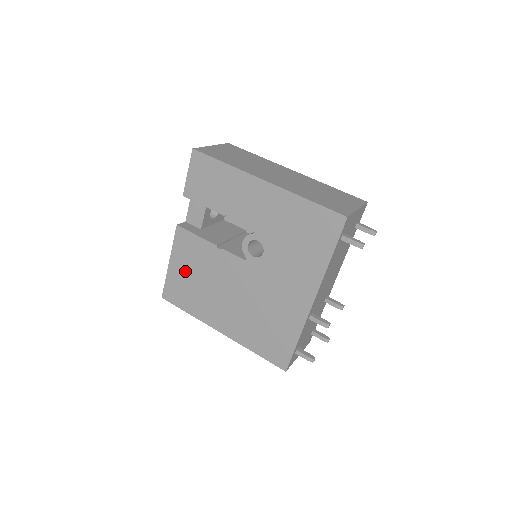
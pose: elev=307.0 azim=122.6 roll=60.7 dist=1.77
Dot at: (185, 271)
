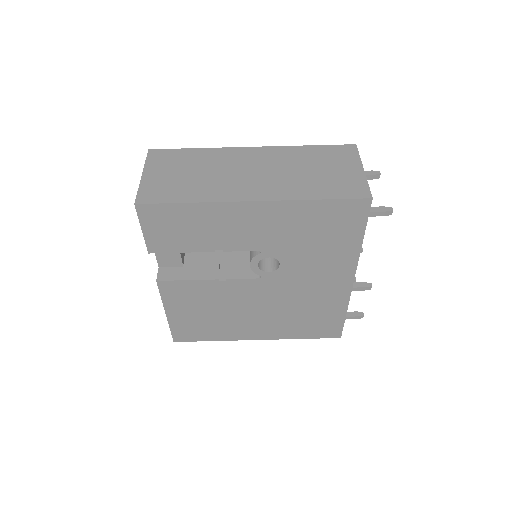
Dot at: (190, 313)
